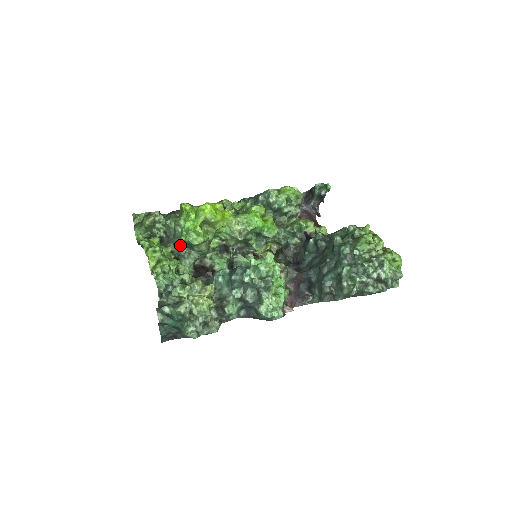
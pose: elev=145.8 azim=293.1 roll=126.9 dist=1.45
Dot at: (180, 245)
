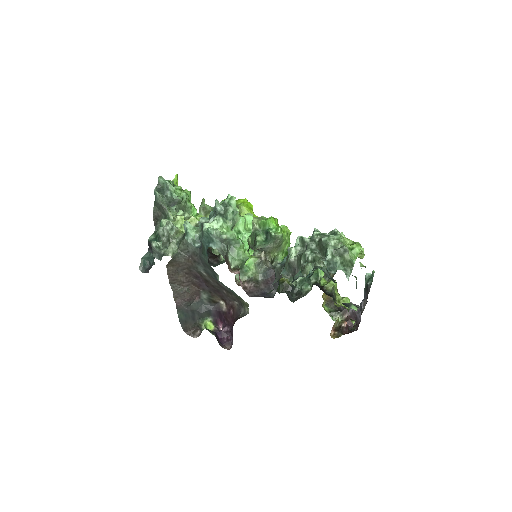
Dot at: occluded
